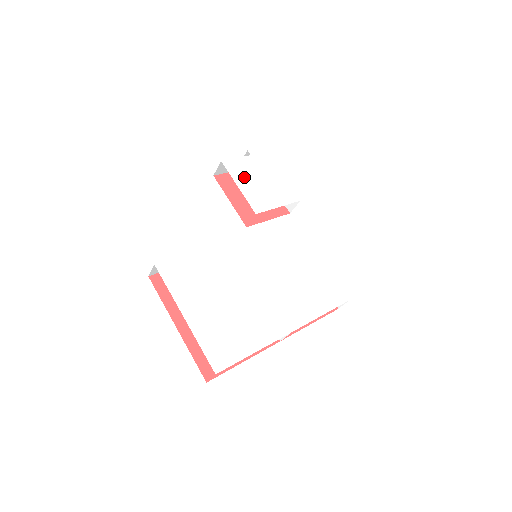
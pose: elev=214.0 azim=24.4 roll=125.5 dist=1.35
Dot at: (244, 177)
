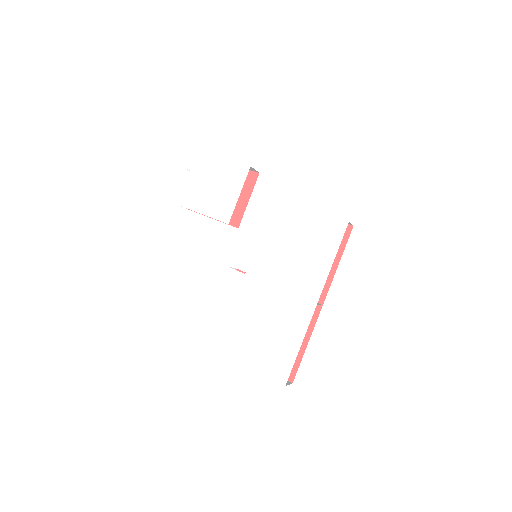
Dot at: (199, 199)
